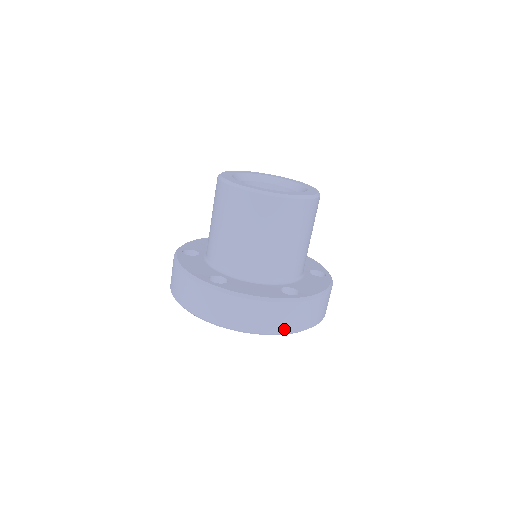
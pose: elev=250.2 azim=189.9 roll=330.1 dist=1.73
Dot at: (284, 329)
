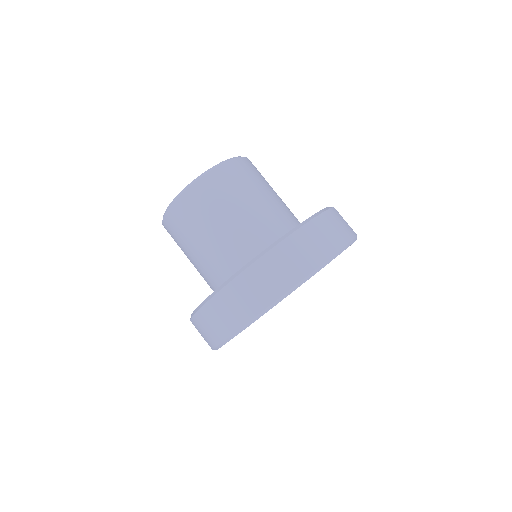
Dot at: (260, 305)
